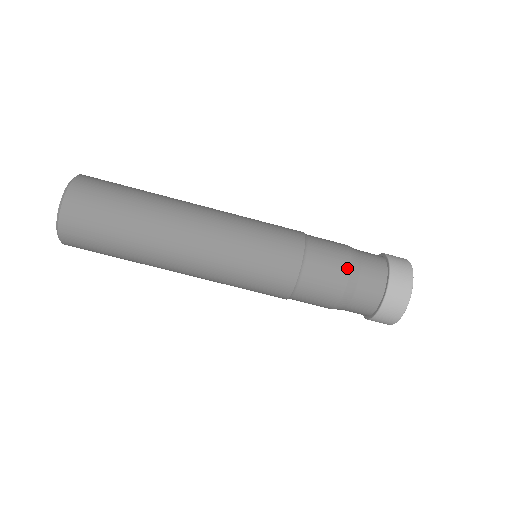
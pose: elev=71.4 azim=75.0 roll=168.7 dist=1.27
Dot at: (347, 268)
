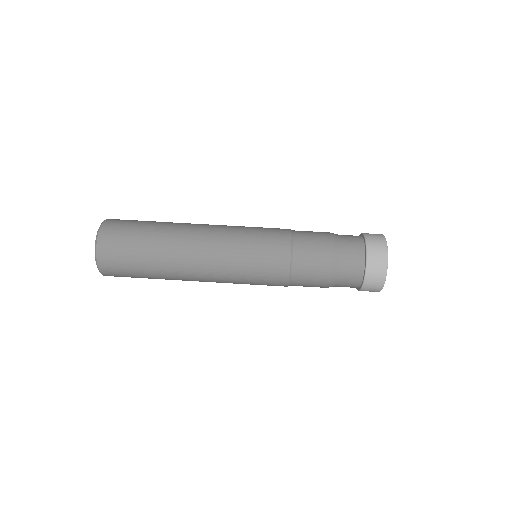
Dot at: (327, 232)
